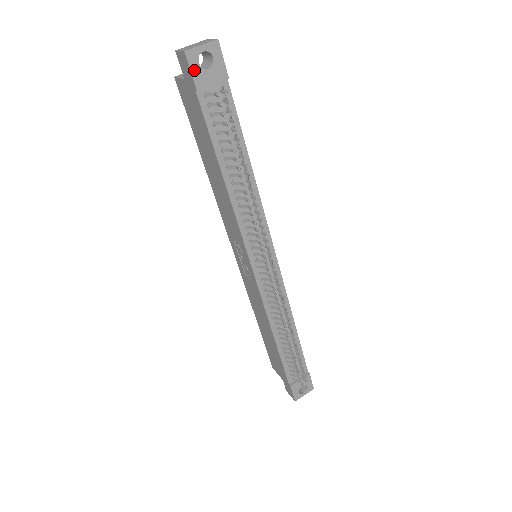
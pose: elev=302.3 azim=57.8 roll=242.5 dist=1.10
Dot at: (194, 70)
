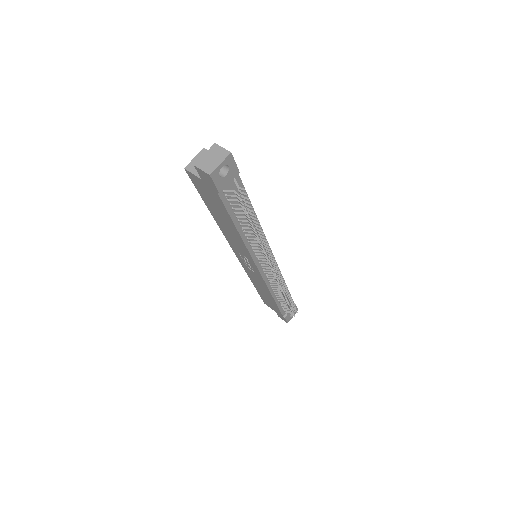
Dot at: (217, 182)
